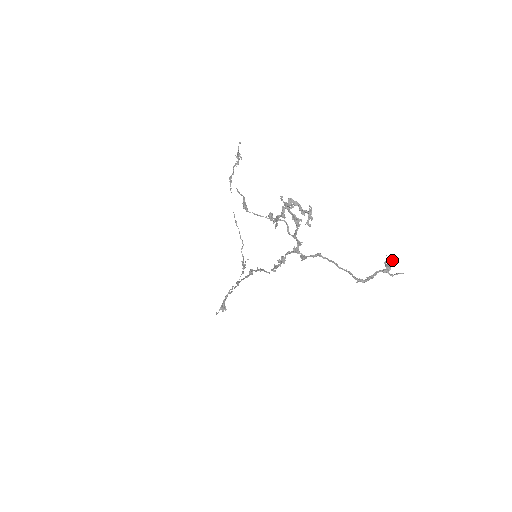
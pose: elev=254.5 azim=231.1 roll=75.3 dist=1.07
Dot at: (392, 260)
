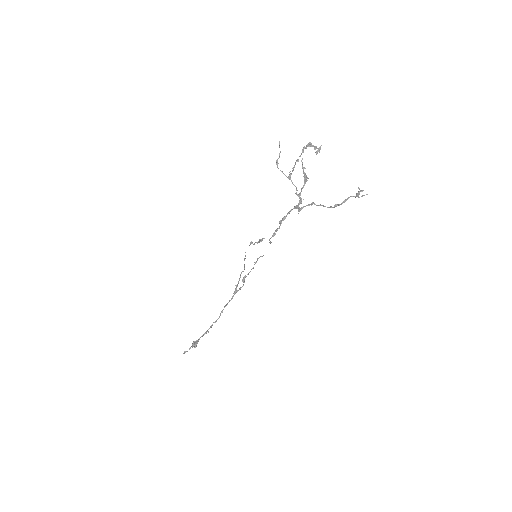
Dot at: (361, 190)
